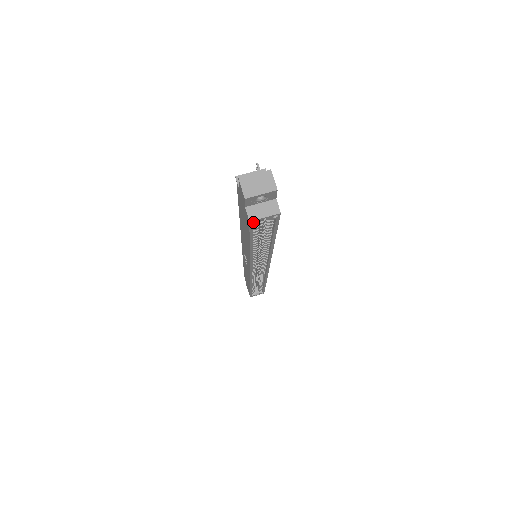
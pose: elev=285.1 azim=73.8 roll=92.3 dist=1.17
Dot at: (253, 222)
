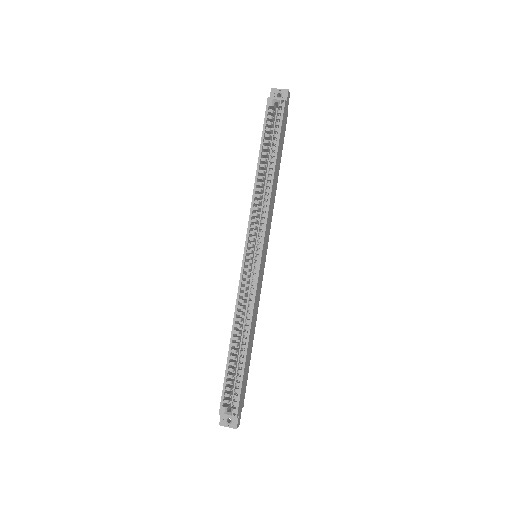
Dot at: (269, 100)
